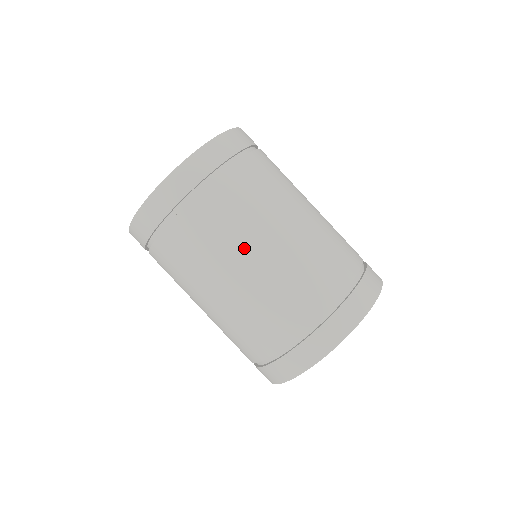
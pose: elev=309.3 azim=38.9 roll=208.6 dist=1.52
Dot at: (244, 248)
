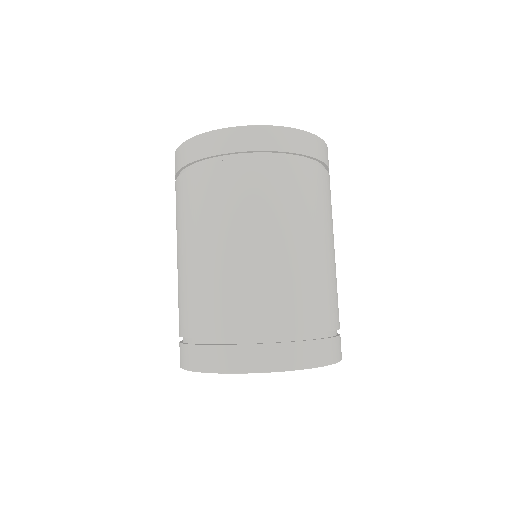
Dot at: (223, 231)
